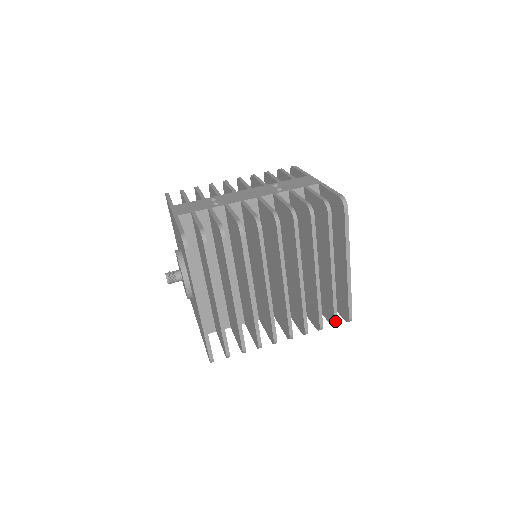
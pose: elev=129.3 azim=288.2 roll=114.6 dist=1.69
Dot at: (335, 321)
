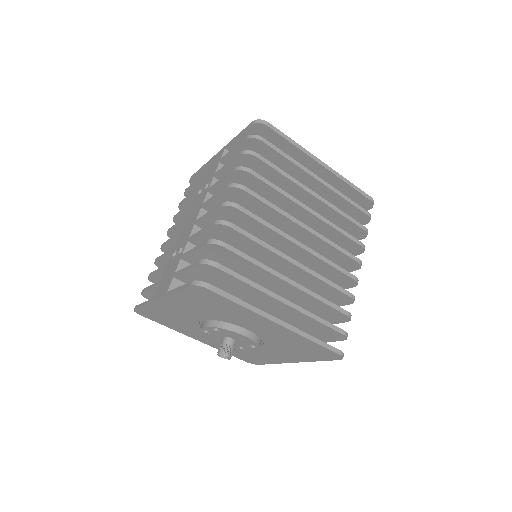
Dot at: (367, 214)
